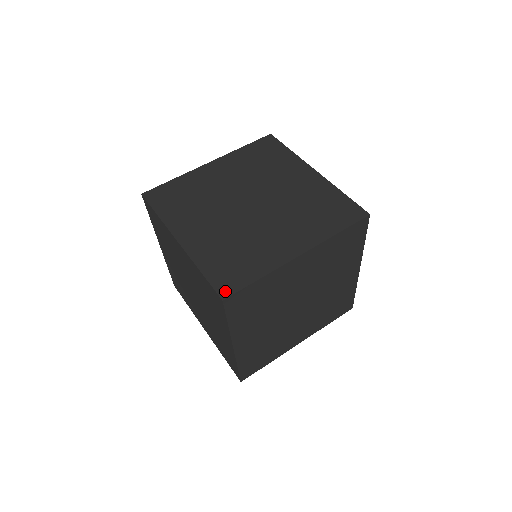
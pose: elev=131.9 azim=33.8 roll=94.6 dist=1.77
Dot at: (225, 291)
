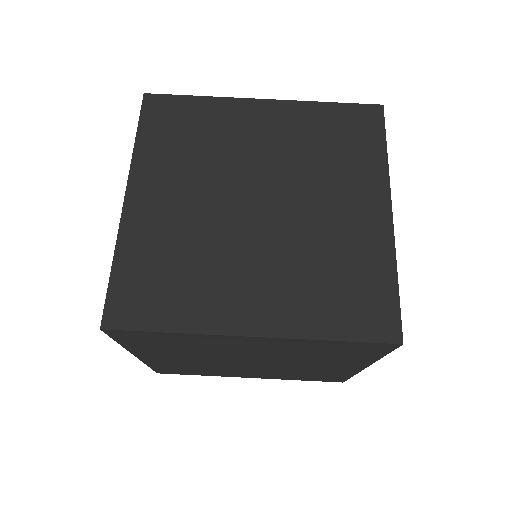
Dot at: (390, 331)
